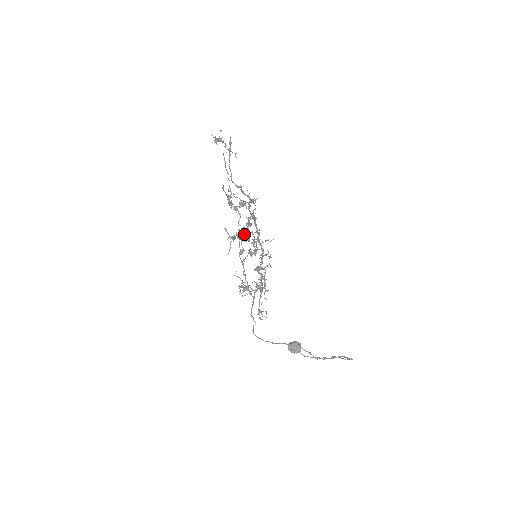
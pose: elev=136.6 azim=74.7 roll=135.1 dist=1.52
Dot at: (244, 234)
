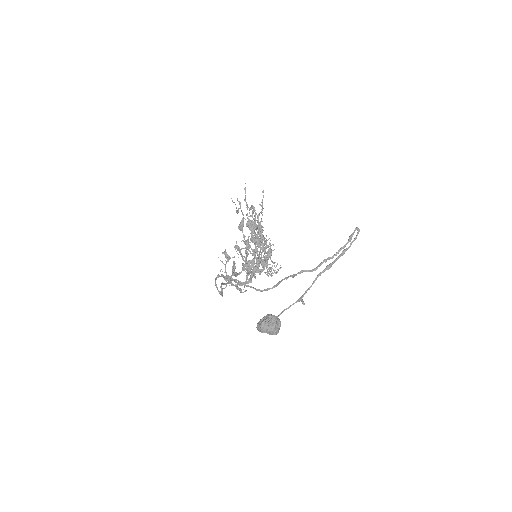
Dot at: (254, 209)
